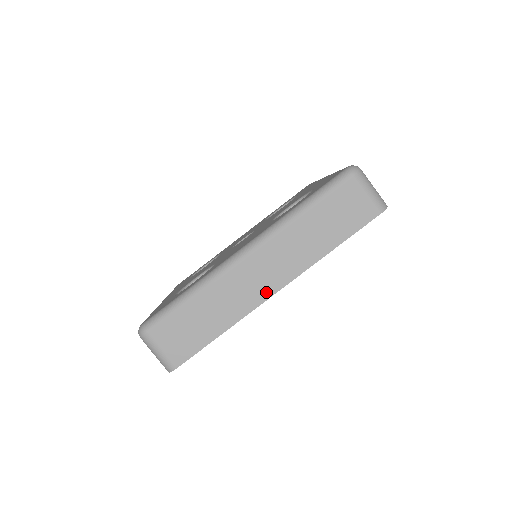
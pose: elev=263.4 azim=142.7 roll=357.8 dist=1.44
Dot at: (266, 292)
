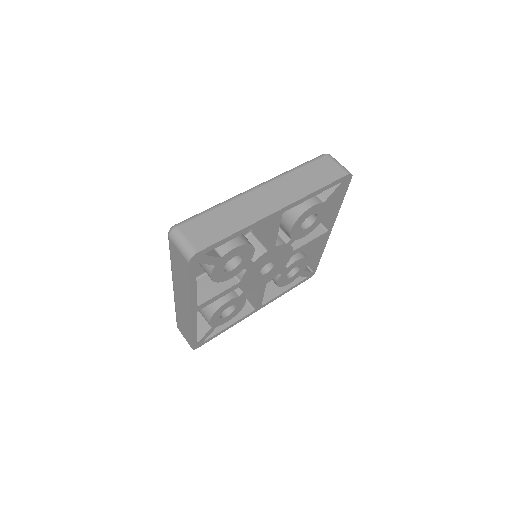
Dot at: (271, 209)
